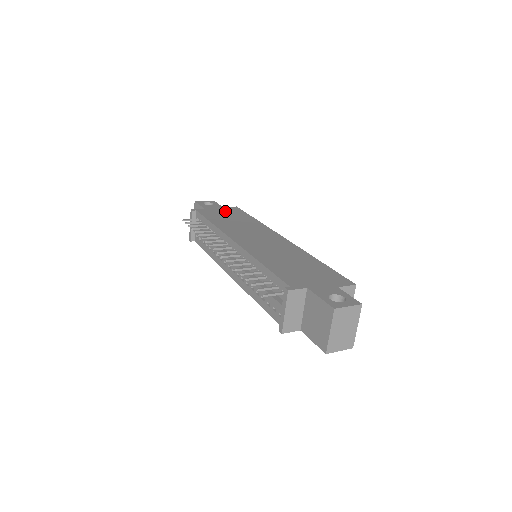
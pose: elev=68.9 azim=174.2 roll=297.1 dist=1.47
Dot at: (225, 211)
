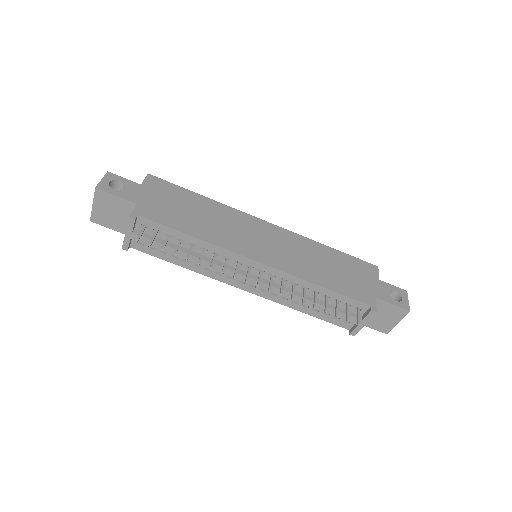
Dot at: (160, 196)
